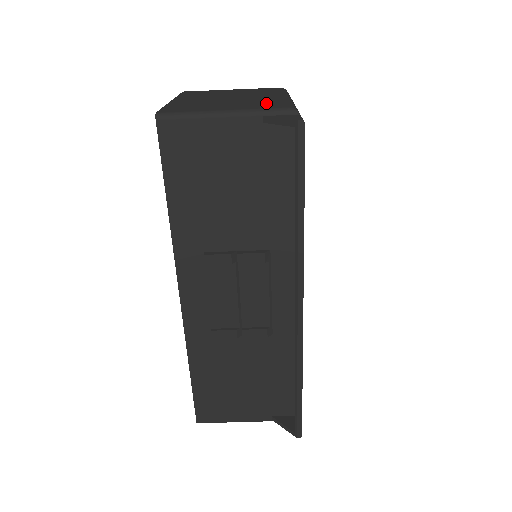
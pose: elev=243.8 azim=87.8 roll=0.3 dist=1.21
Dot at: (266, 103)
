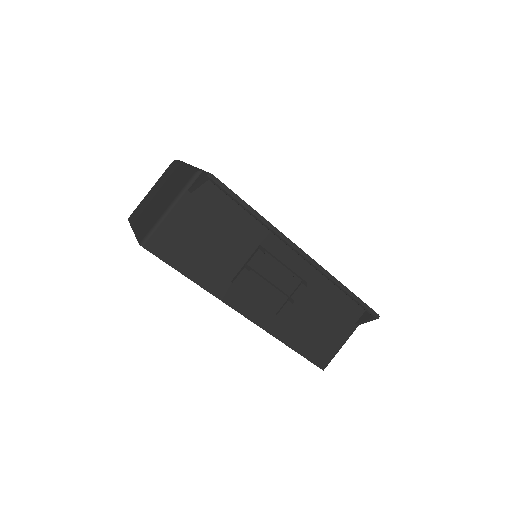
Dot at: (180, 182)
